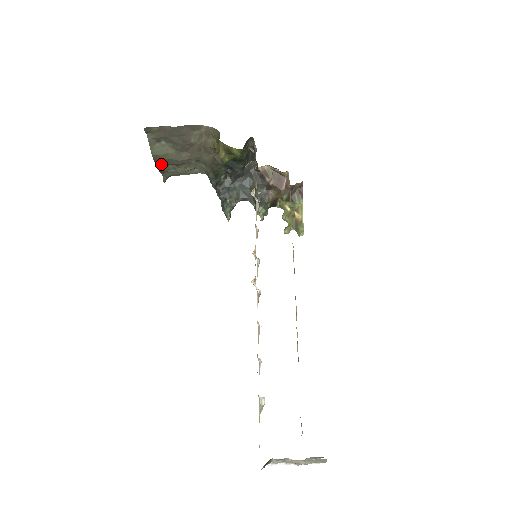
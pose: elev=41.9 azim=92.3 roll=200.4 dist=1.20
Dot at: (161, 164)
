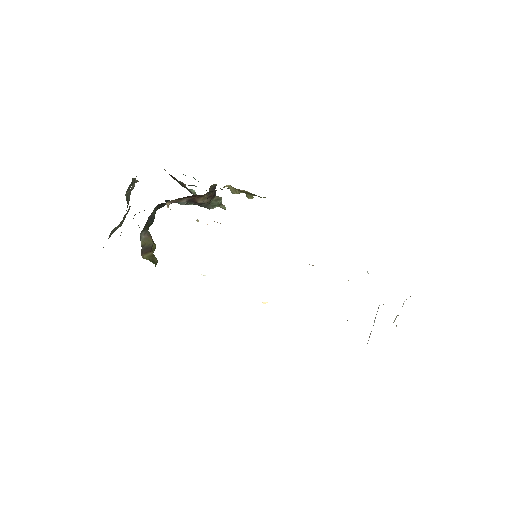
Dot at: occluded
